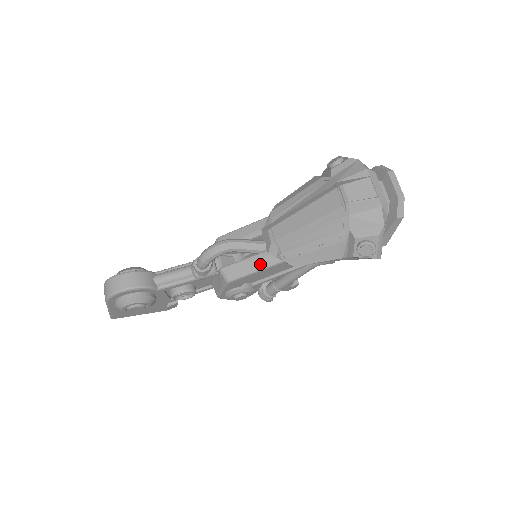
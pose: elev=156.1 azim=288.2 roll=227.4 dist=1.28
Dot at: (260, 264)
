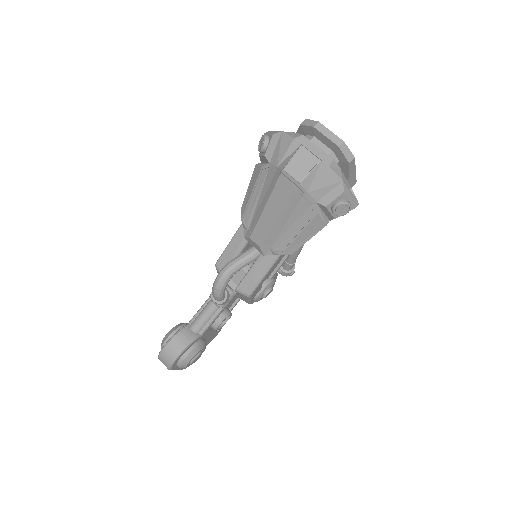
Dot at: (264, 268)
